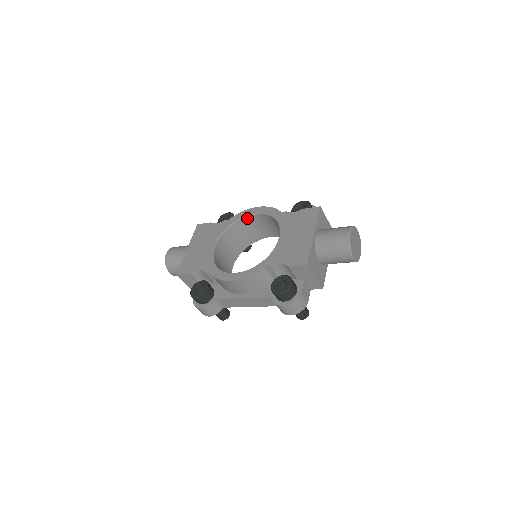
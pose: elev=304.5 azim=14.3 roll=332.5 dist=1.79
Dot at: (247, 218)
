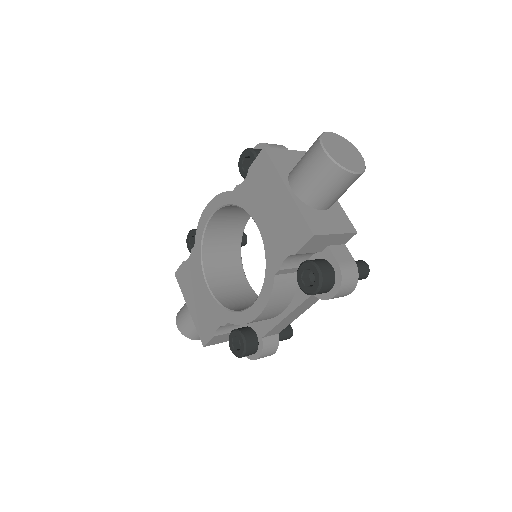
Dot at: (209, 227)
